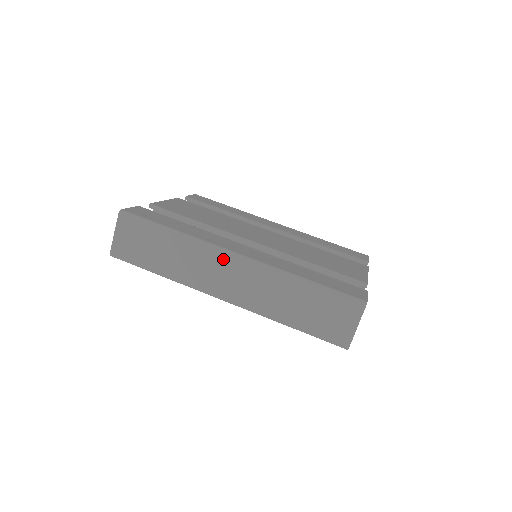
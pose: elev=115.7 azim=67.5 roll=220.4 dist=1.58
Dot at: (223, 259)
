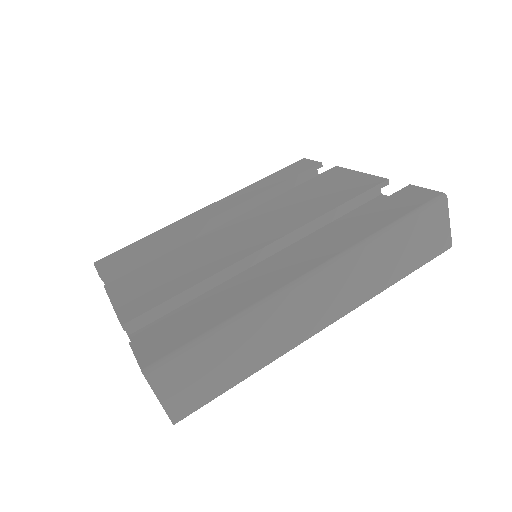
Dot at: (302, 292)
